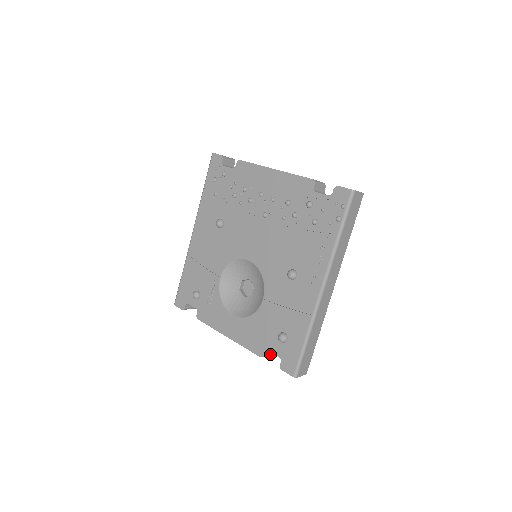
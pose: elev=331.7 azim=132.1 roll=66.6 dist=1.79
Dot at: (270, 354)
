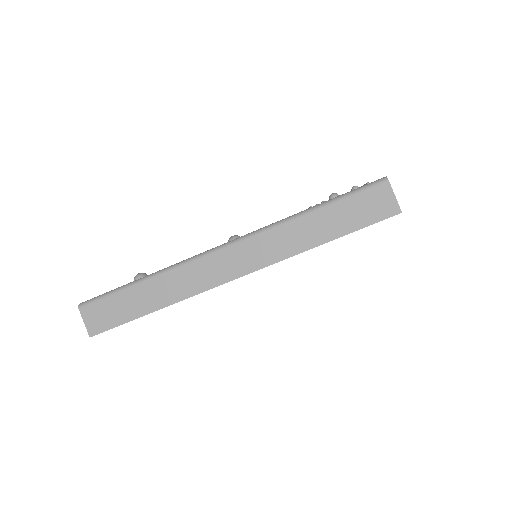
Dot at: occluded
